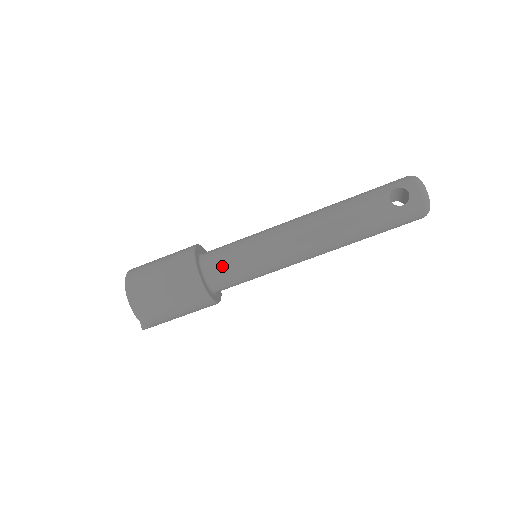
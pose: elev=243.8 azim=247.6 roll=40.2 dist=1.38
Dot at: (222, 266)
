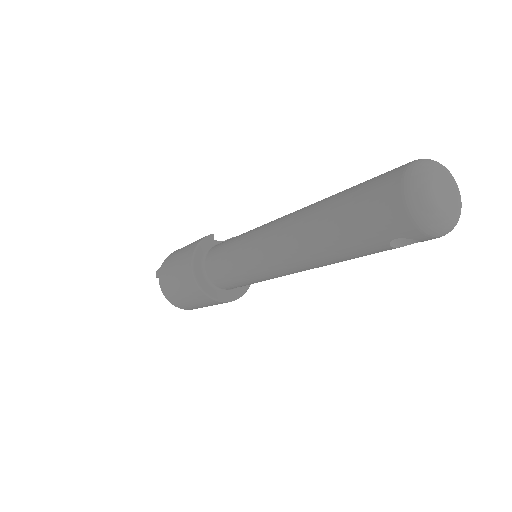
Dot at: occluded
